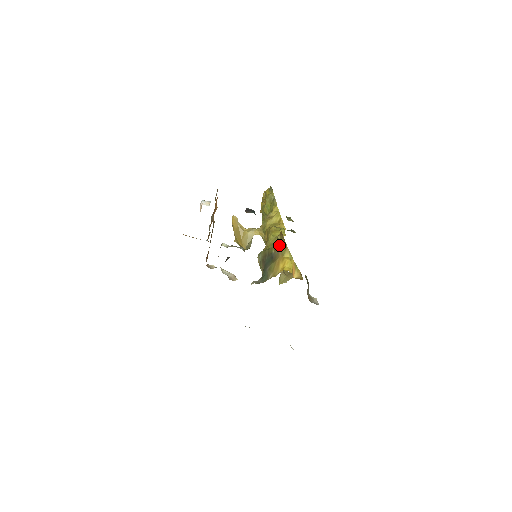
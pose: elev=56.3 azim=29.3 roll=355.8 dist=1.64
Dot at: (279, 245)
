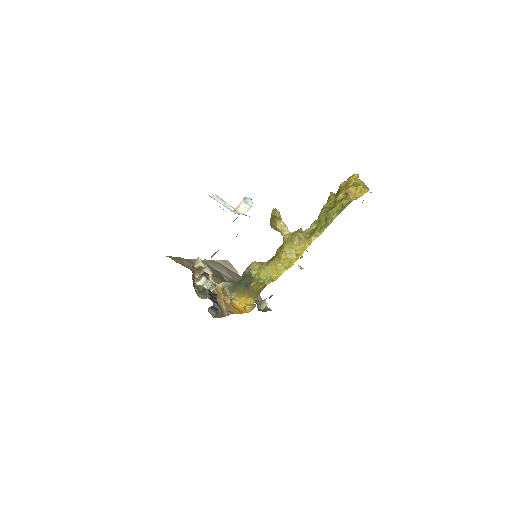
Dot at: (255, 290)
